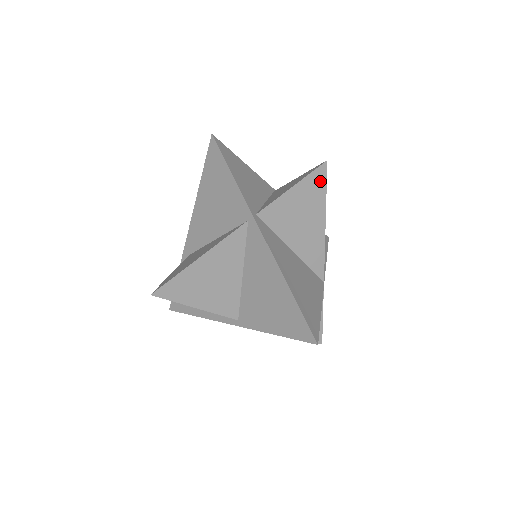
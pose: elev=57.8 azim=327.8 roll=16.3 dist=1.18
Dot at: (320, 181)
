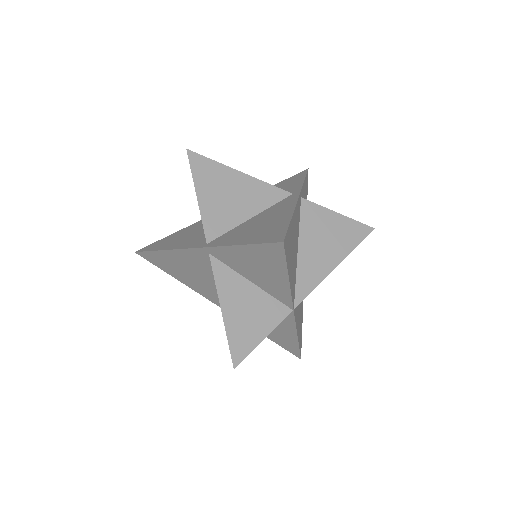
Dot at: (359, 234)
